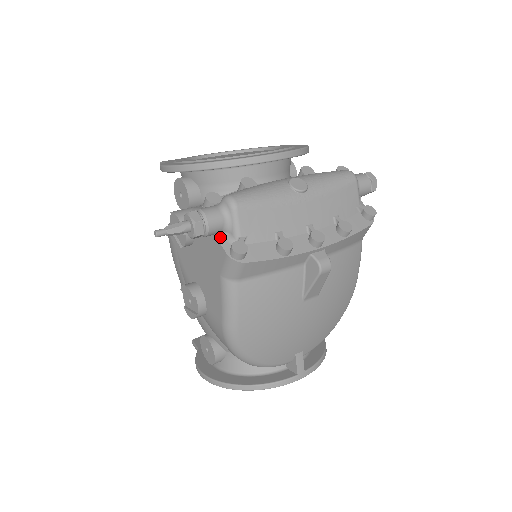
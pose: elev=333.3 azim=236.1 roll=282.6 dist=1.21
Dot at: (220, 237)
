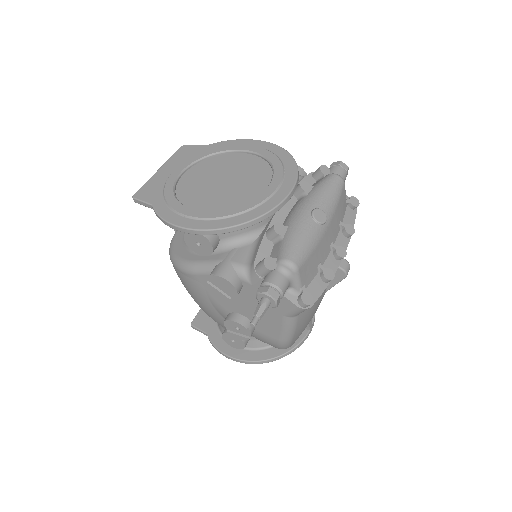
Dot at: (285, 293)
